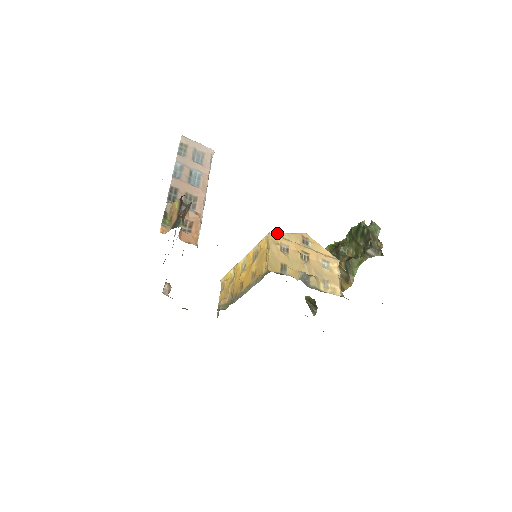
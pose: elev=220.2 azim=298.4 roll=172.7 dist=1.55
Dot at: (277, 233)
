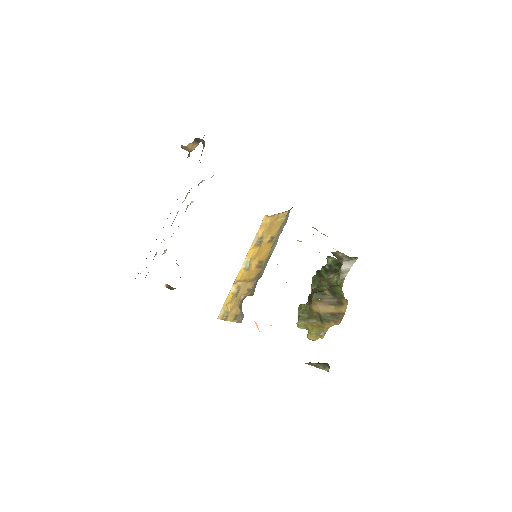
Dot at: occluded
